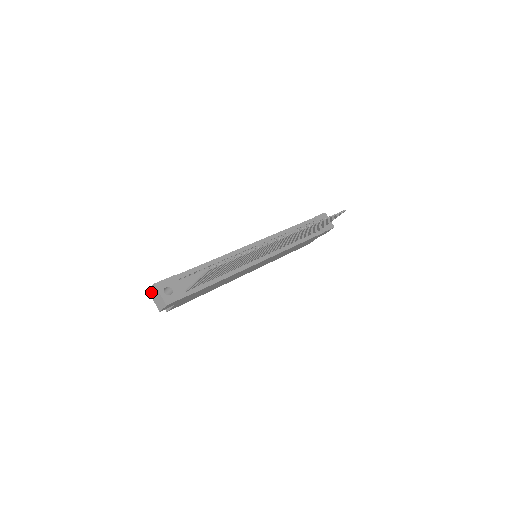
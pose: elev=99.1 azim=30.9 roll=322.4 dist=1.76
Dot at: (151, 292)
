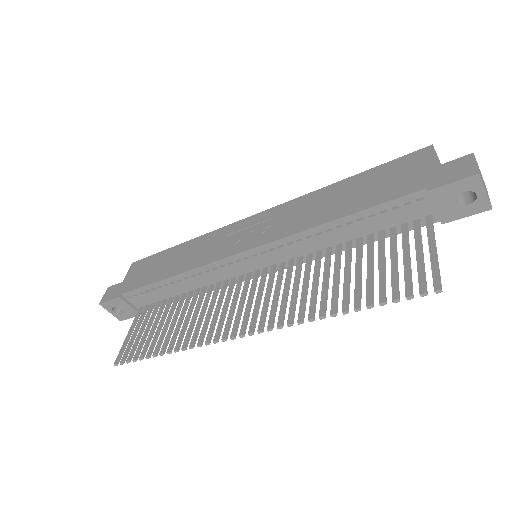
Dot at: occluded
